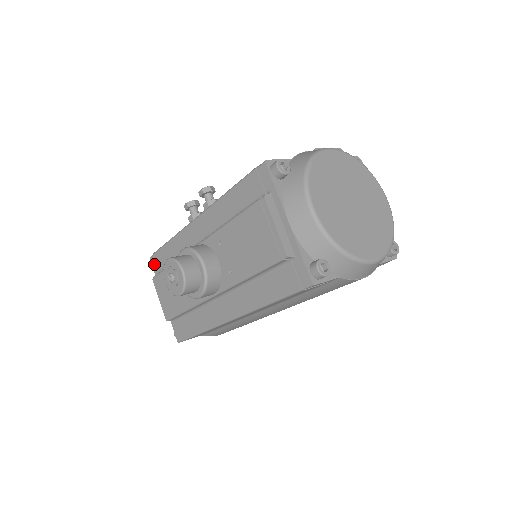
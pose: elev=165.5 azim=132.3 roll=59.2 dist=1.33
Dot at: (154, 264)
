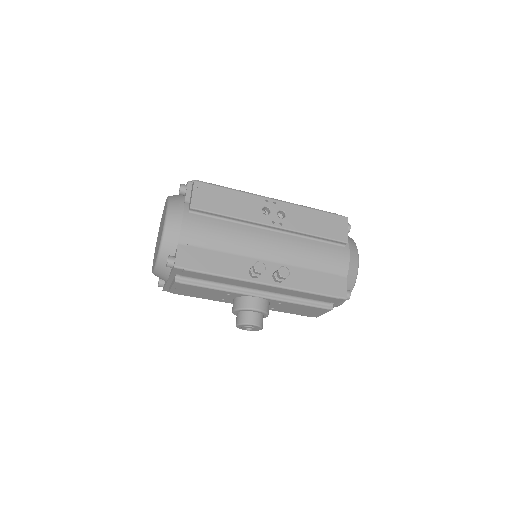
Dot at: (178, 271)
